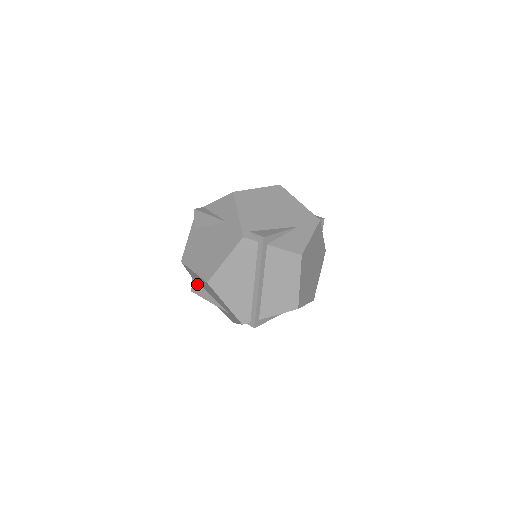
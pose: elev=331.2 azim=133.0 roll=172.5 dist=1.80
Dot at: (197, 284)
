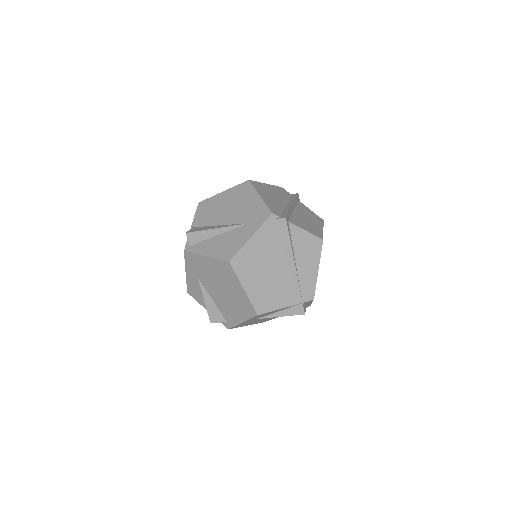
Dot at: (199, 227)
